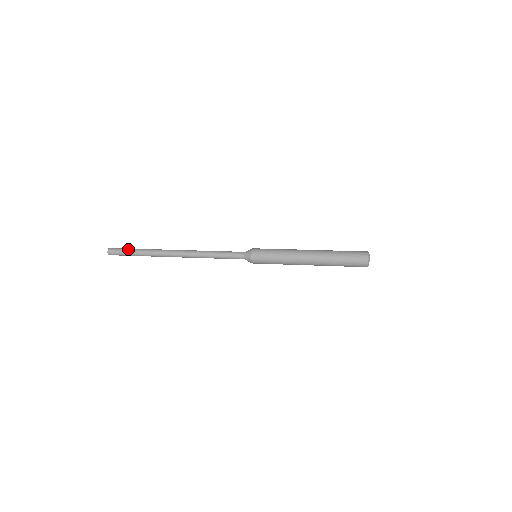
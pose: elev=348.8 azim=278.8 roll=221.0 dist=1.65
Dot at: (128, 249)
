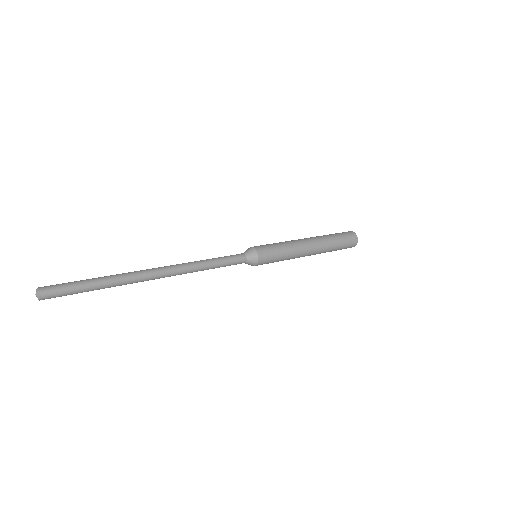
Dot at: (77, 282)
